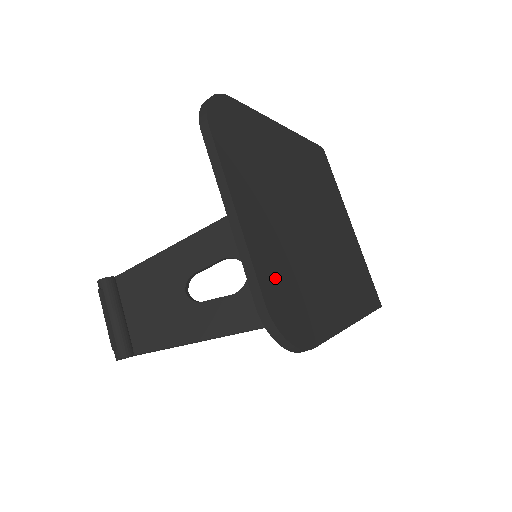
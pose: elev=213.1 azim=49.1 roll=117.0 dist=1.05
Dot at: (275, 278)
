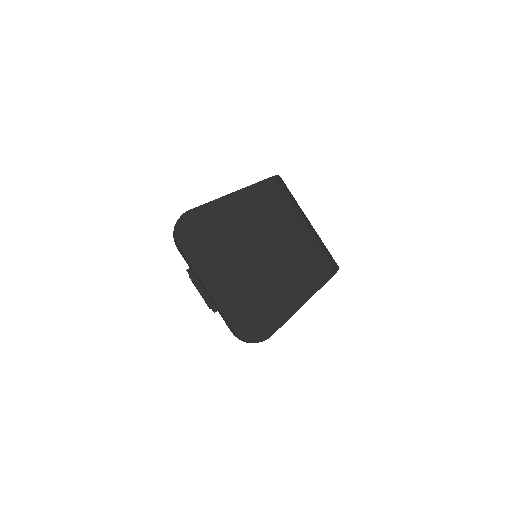
Dot at: (238, 312)
